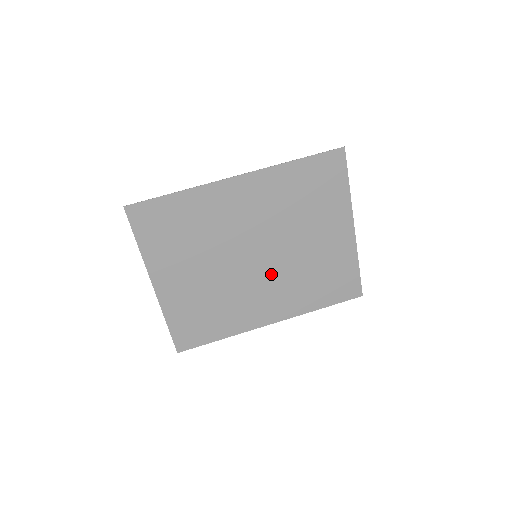
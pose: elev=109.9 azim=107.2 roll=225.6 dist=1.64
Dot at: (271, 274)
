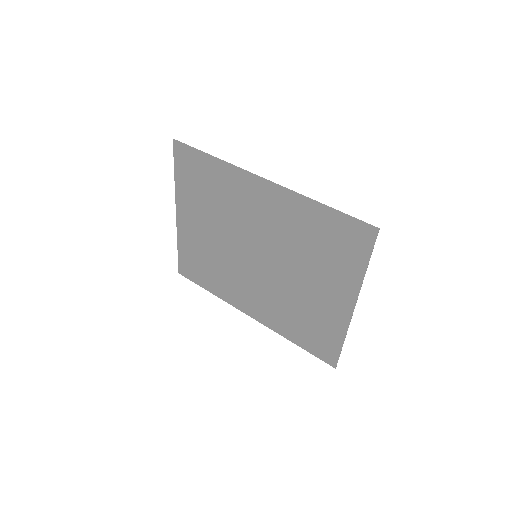
Dot at: (263, 280)
